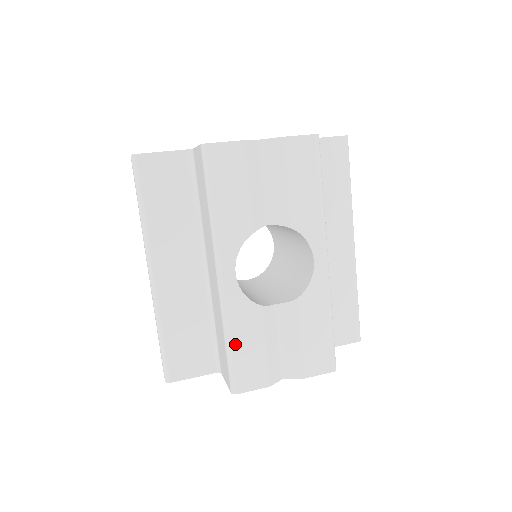
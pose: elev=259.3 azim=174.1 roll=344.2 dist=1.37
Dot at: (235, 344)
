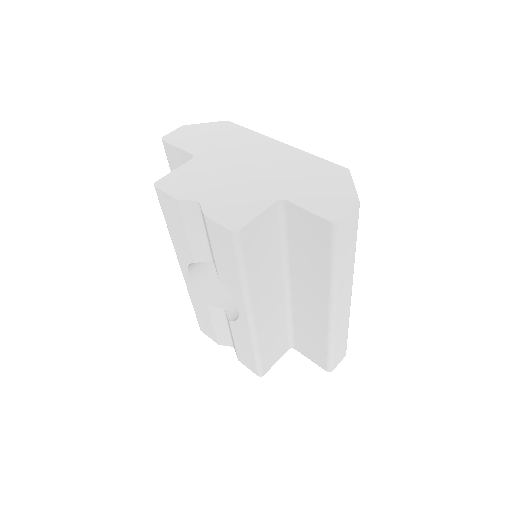
Dot at: (196, 309)
